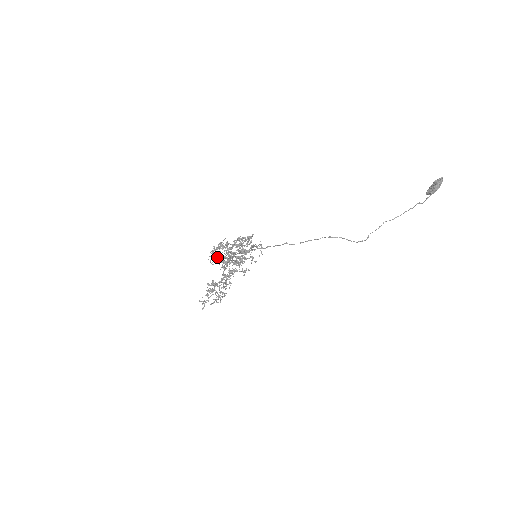
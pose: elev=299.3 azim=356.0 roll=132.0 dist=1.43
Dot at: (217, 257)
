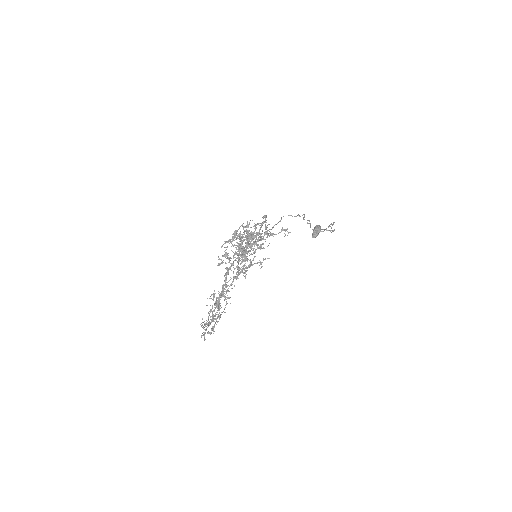
Dot at: (225, 255)
